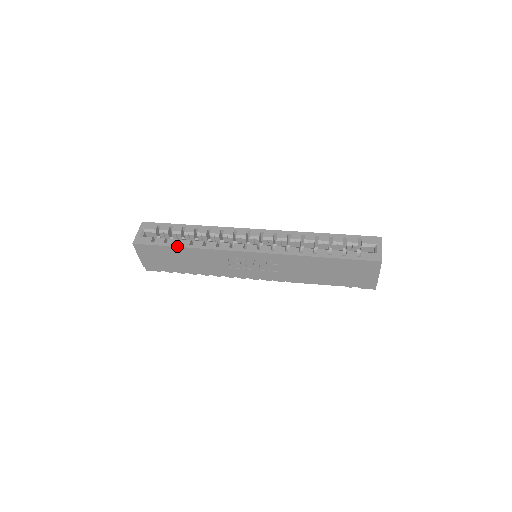
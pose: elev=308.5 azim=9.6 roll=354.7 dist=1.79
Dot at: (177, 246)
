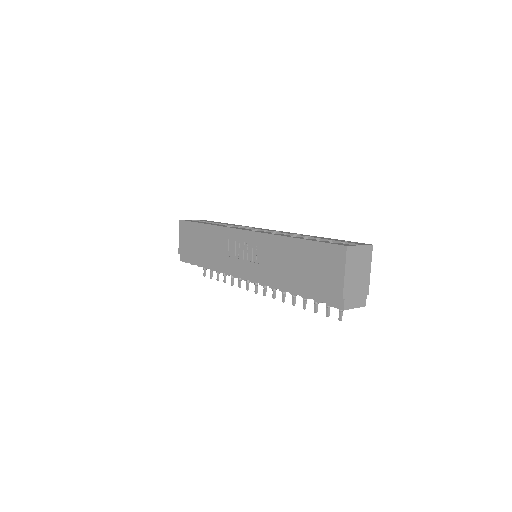
Dot at: (202, 223)
